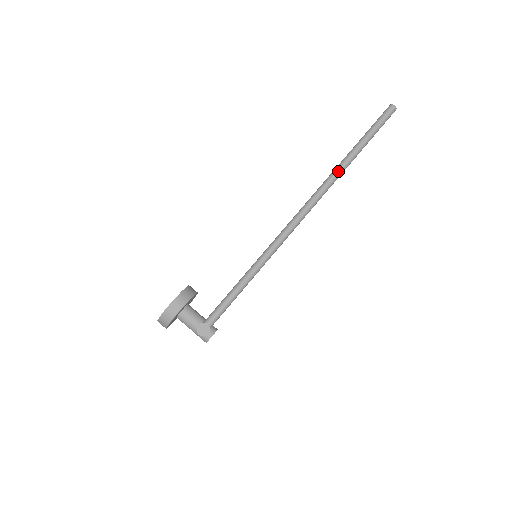
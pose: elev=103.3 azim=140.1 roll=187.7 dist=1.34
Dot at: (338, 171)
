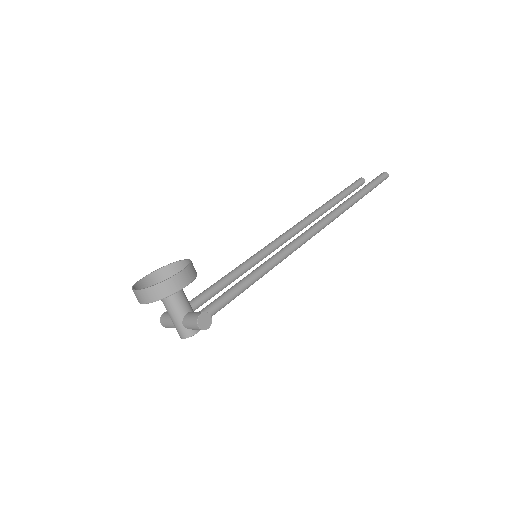
Dot at: (346, 207)
